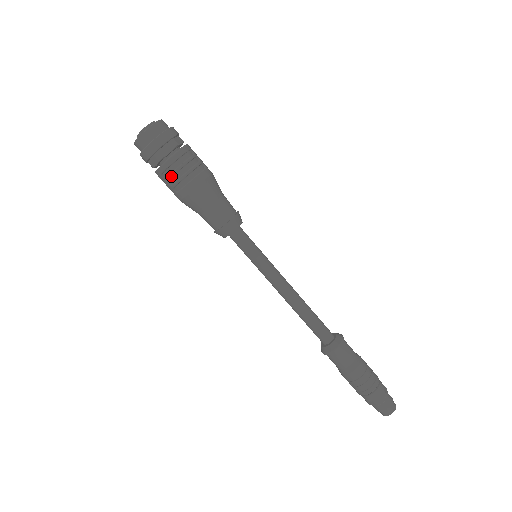
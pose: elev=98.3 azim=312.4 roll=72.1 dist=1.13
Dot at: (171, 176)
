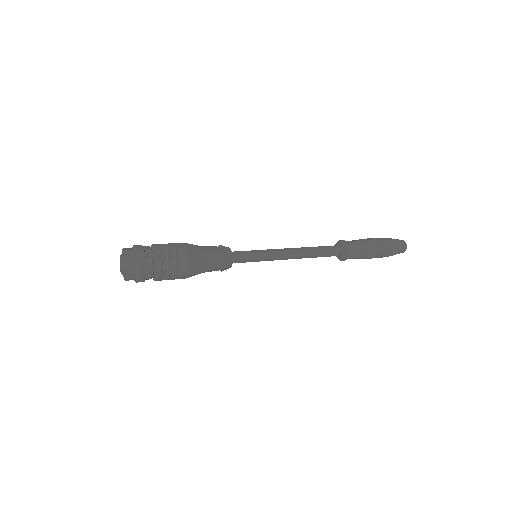
Dot at: (168, 278)
